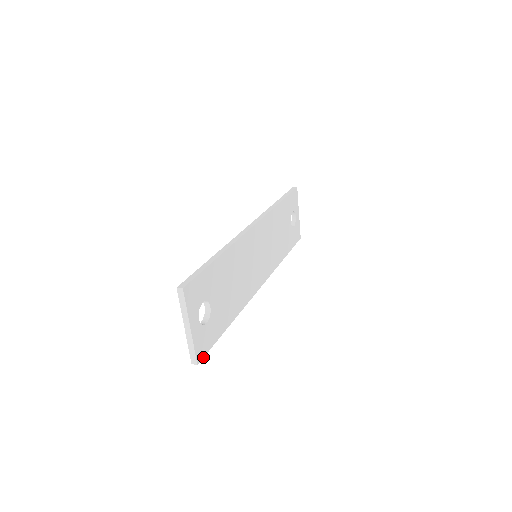
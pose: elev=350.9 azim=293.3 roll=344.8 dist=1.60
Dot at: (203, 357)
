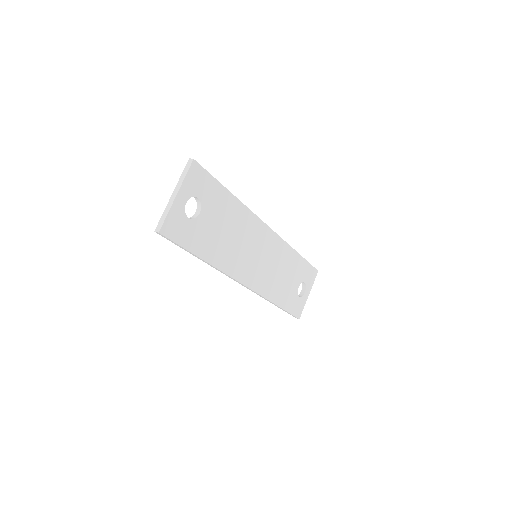
Dot at: (167, 237)
